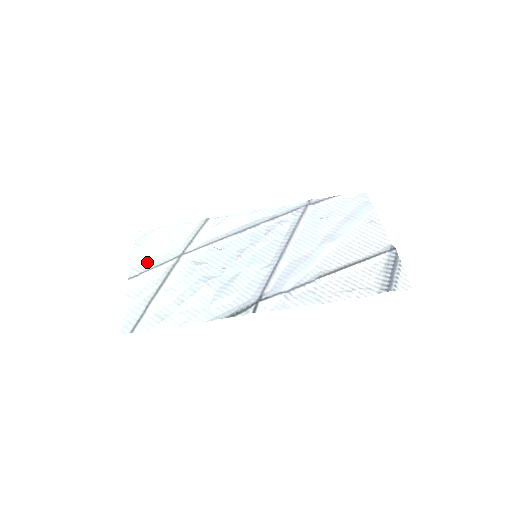
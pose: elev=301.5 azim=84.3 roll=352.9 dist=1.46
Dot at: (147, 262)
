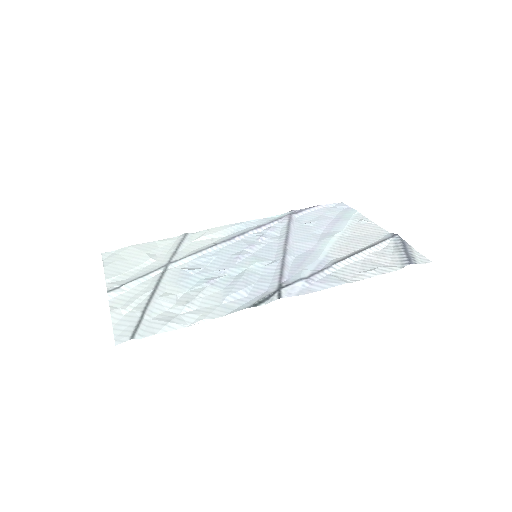
Dot at: (126, 275)
